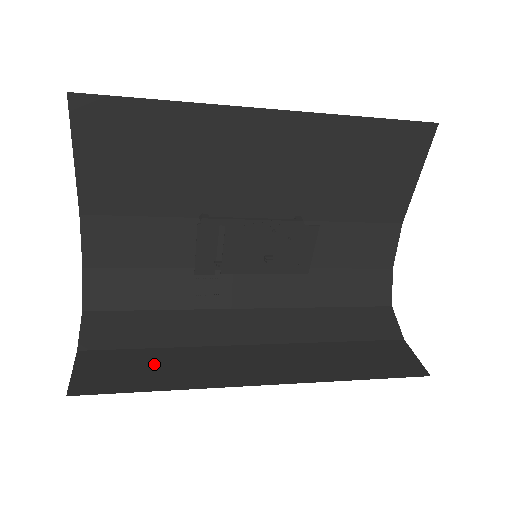
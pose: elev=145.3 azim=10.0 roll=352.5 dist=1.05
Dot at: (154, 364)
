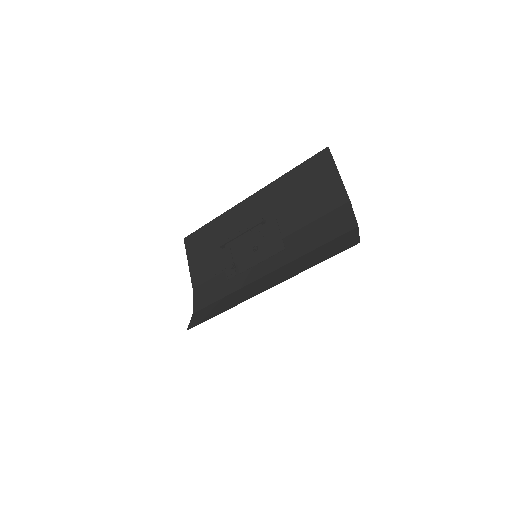
Dot at: occluded
